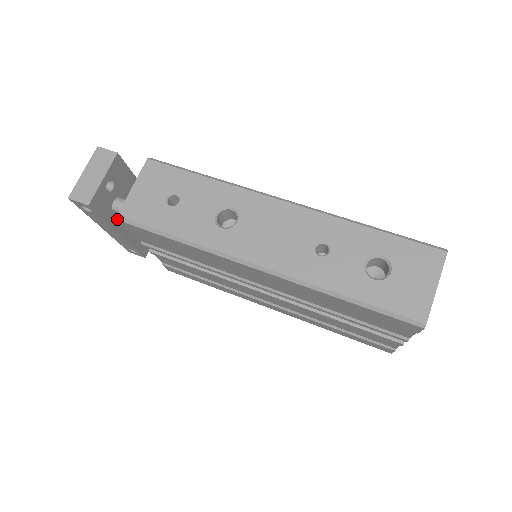
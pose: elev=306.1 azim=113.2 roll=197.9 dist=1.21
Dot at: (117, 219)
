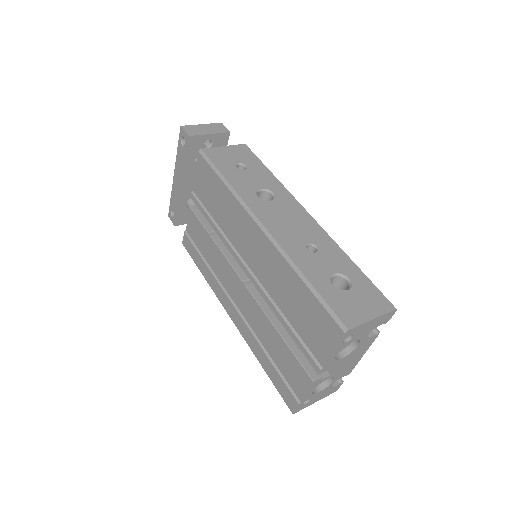
Dot at: (199, 151)
